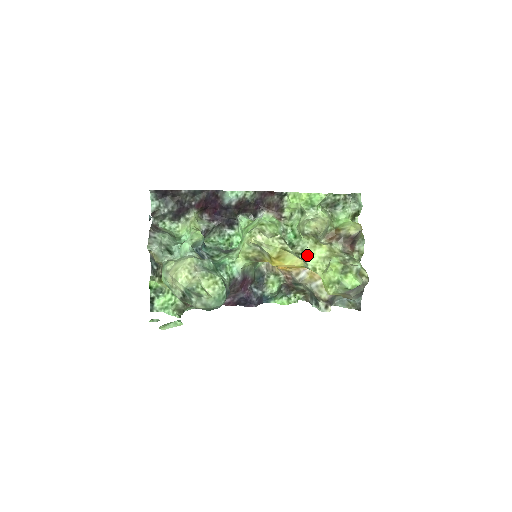
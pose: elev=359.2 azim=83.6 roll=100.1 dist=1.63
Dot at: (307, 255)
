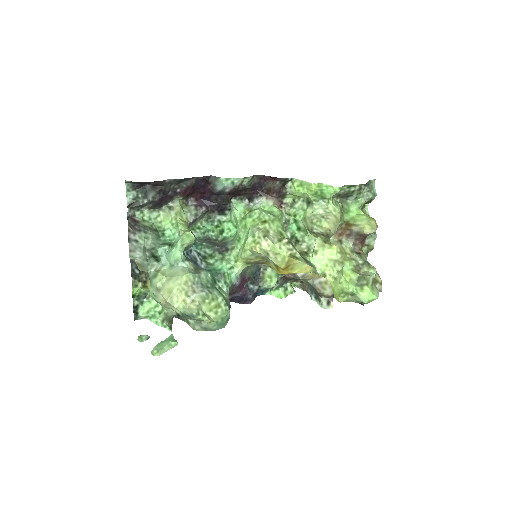
Dot at: (315, 256)
